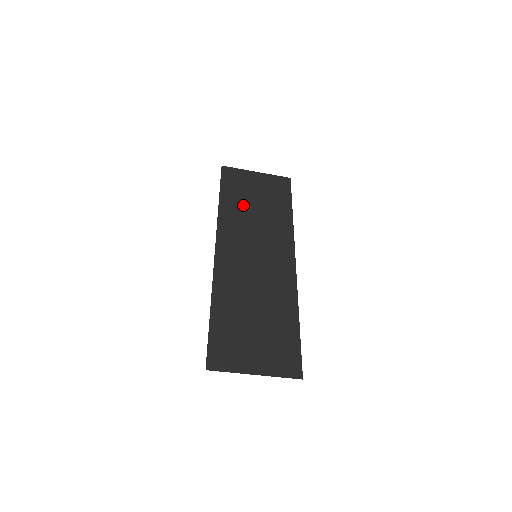
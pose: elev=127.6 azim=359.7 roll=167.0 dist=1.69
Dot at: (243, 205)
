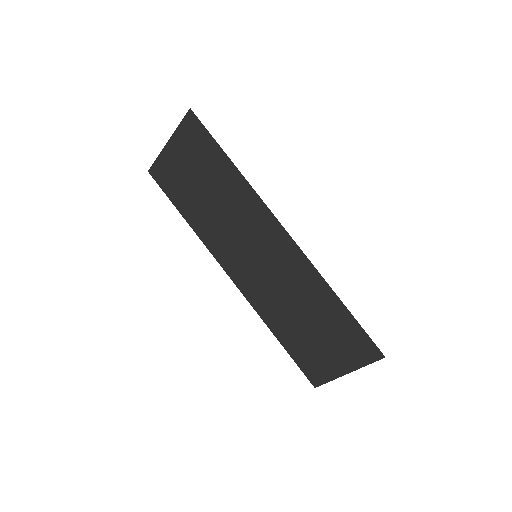
Dot at: (199, 204)
